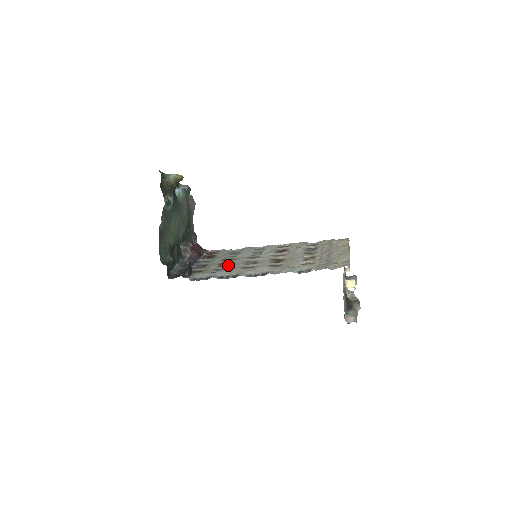
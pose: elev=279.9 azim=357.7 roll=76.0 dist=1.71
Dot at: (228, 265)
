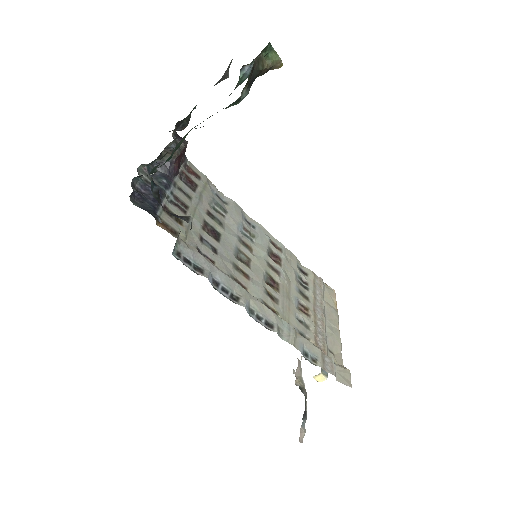
Dot at: (216, 238)
